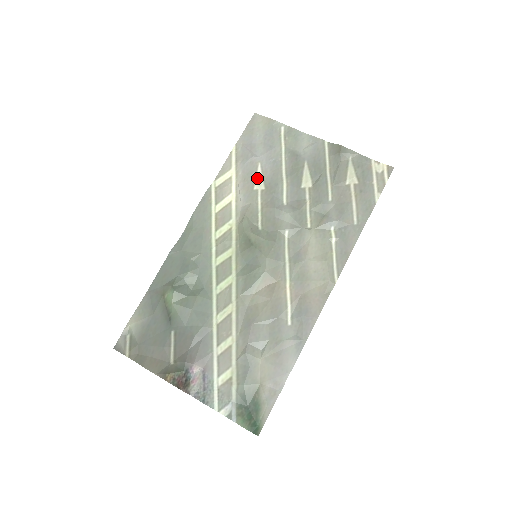
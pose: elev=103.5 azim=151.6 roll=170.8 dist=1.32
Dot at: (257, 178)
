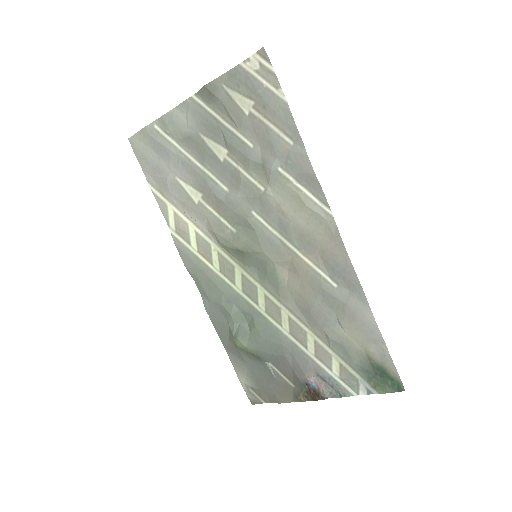
Dot at: (188, 192)
